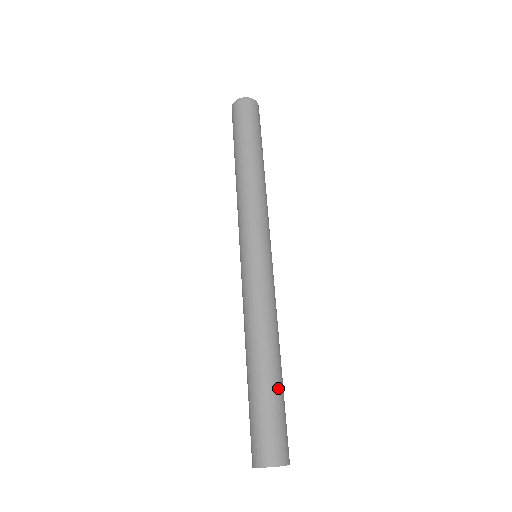
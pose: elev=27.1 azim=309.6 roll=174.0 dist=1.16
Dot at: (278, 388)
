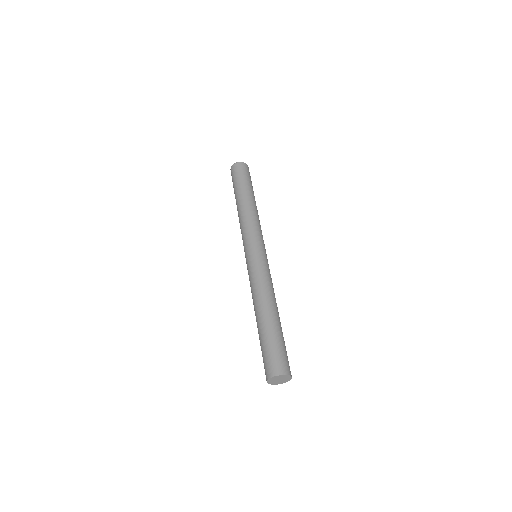
Dot at: (281, 331)
